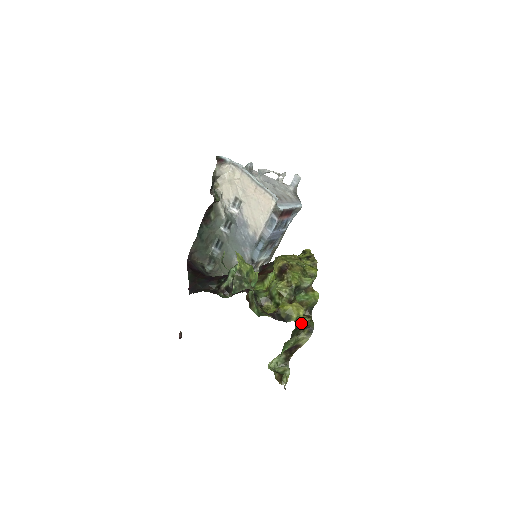
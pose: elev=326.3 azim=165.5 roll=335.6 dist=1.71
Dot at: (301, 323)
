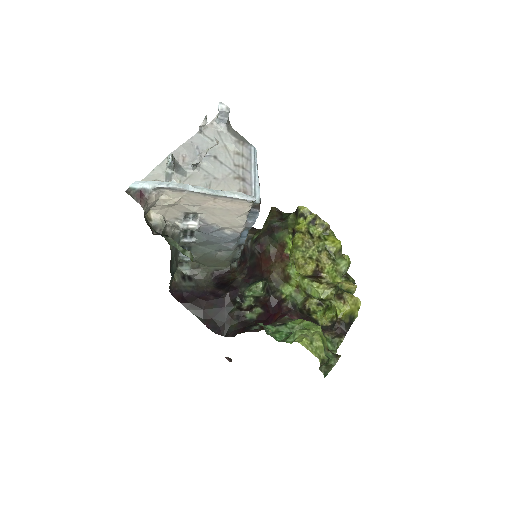
Dot at: occluded
